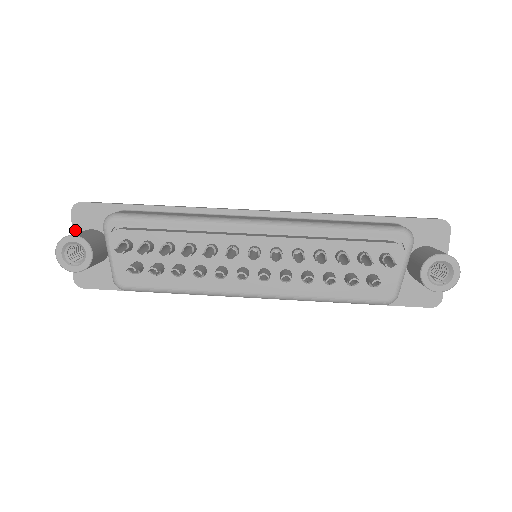
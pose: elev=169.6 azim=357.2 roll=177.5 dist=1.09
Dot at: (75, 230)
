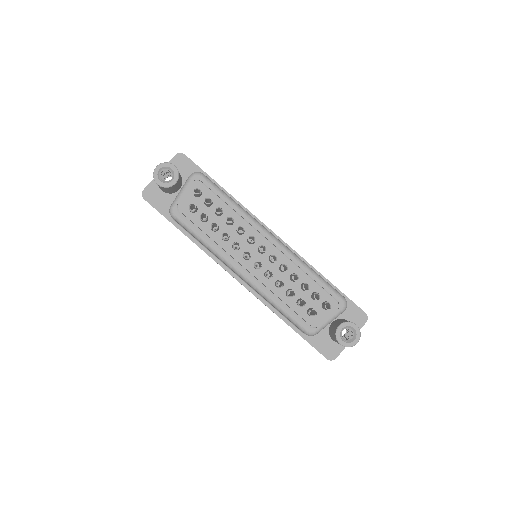
Dot at: occluded
